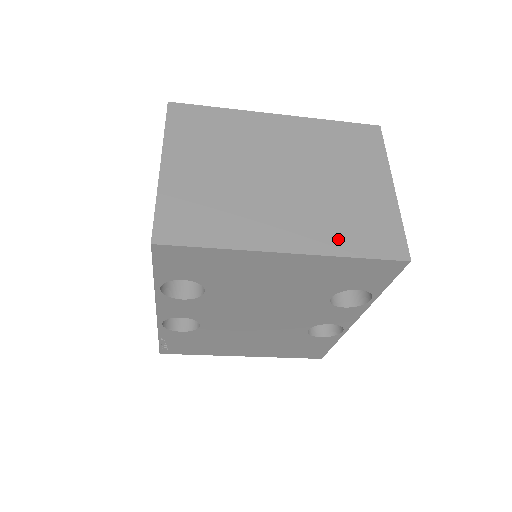
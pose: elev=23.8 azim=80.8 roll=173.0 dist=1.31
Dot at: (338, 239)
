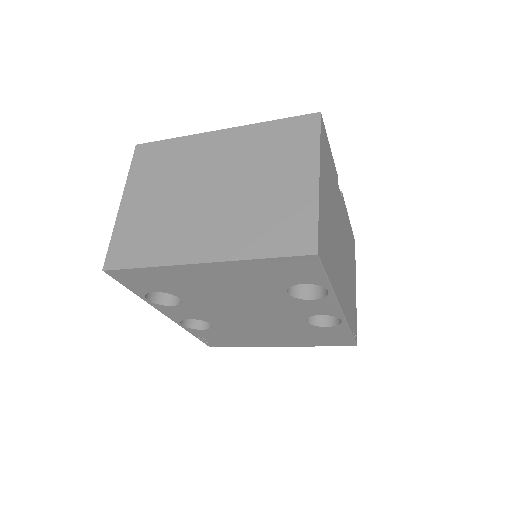
Dot at: (249, 243)
